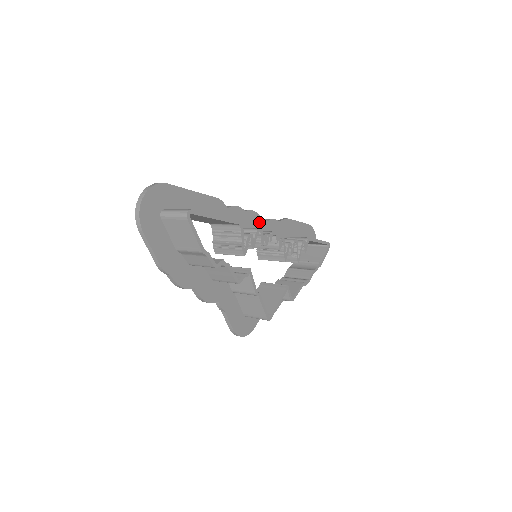
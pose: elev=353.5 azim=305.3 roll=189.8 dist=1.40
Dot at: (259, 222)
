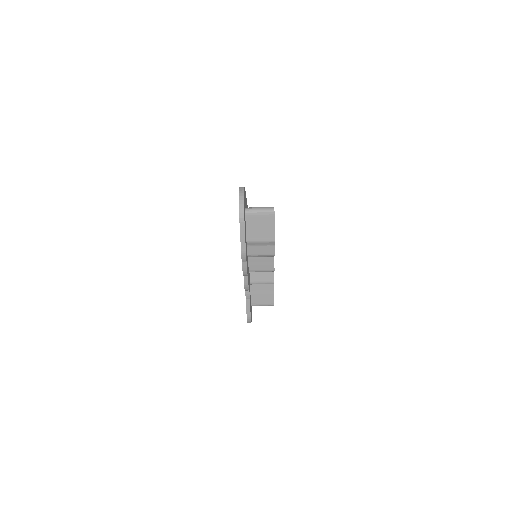
Dot at: occluded
